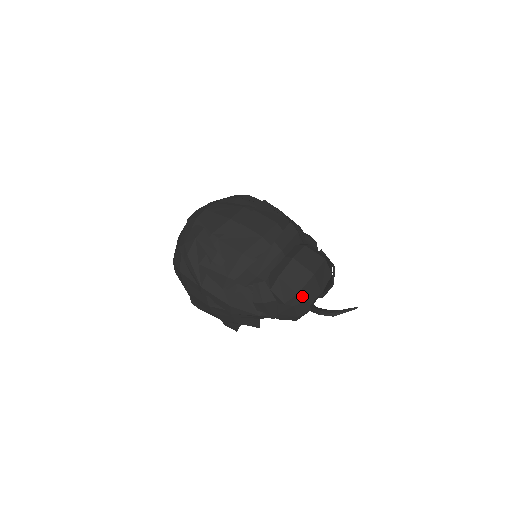
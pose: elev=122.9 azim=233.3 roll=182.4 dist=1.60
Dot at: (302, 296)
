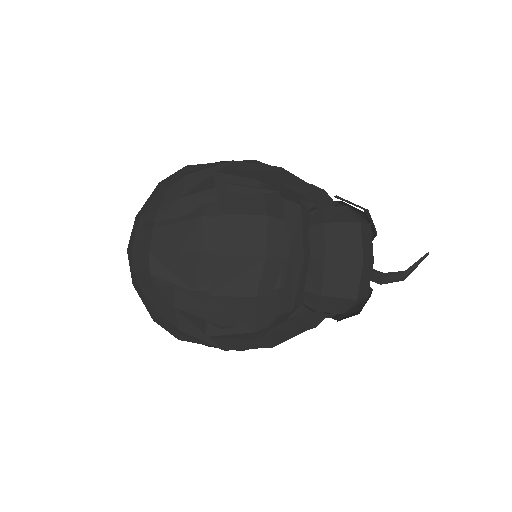
Dot at: (361, 294)
